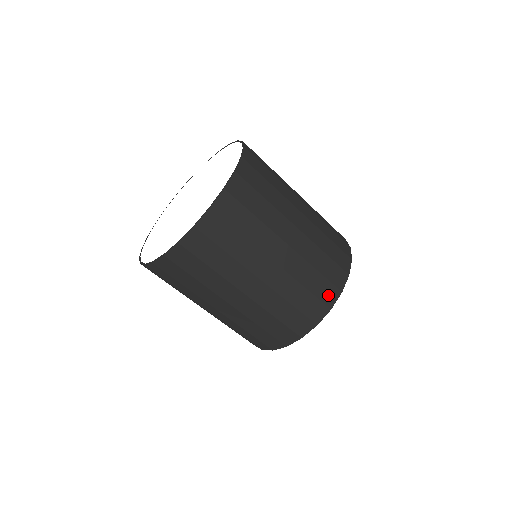
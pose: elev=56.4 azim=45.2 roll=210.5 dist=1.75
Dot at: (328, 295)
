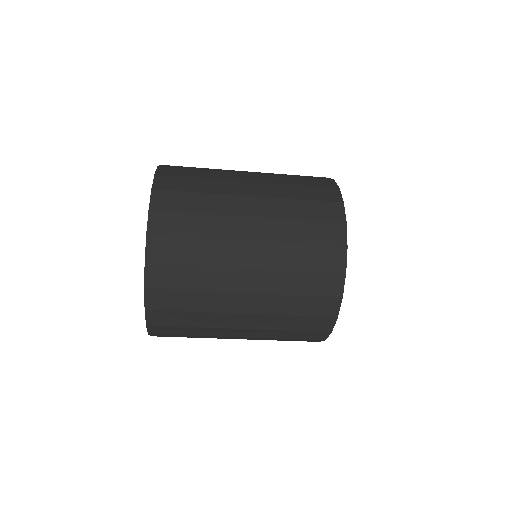
Dot at: (331, 213)
